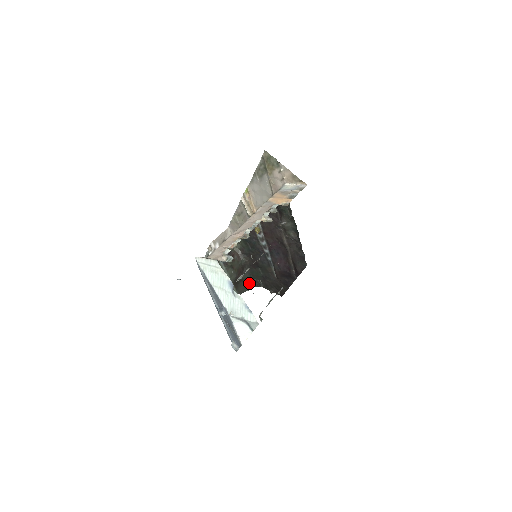
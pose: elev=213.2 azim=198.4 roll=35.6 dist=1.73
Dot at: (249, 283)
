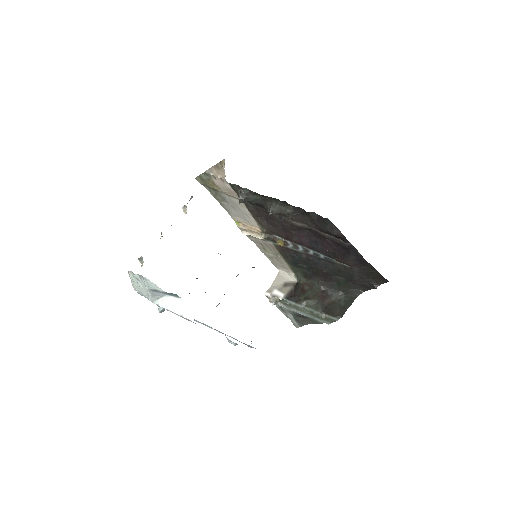
Dot at: (346, 300)
